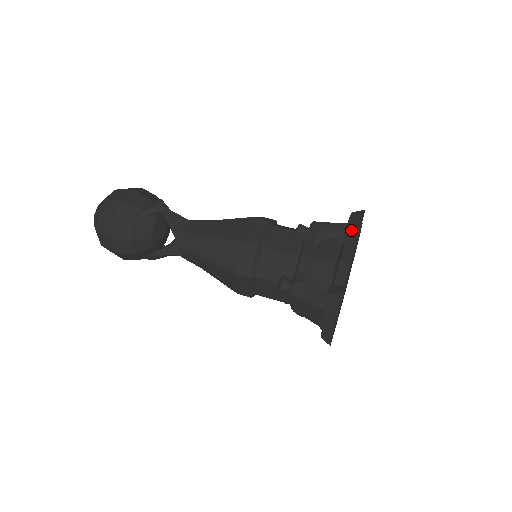
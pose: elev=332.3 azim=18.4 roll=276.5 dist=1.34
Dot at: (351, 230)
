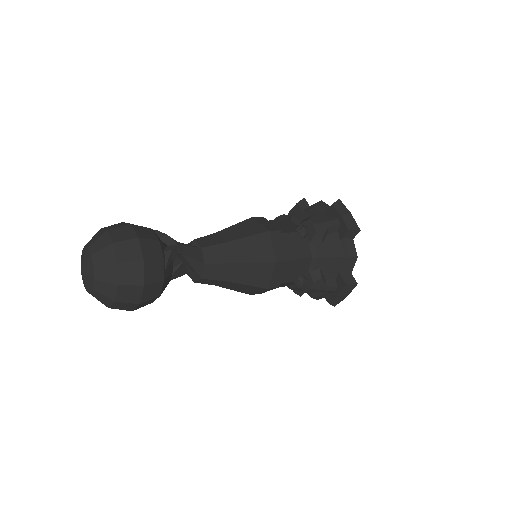
Dot at: (353, 231)
